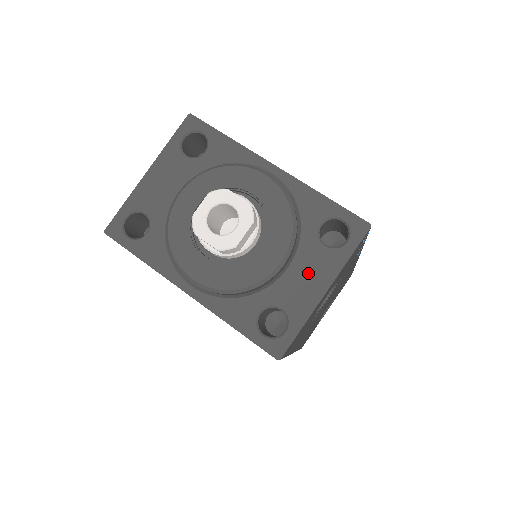
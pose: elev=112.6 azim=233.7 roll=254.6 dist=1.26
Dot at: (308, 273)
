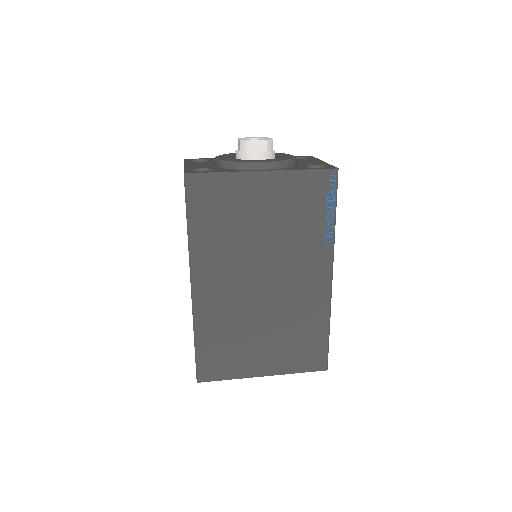
Dot at: (308, 161)
